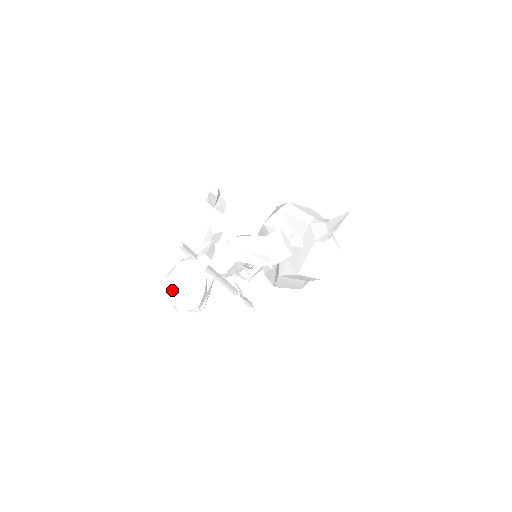
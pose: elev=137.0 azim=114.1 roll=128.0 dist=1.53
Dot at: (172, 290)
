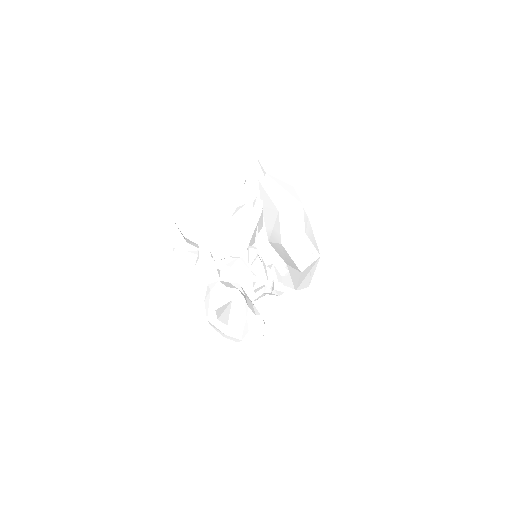
Dot at: occluded
